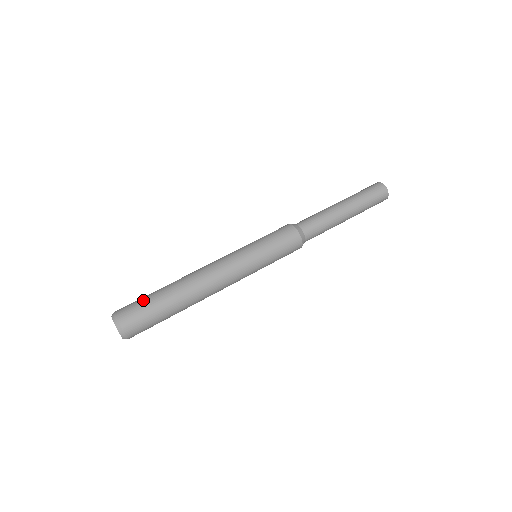
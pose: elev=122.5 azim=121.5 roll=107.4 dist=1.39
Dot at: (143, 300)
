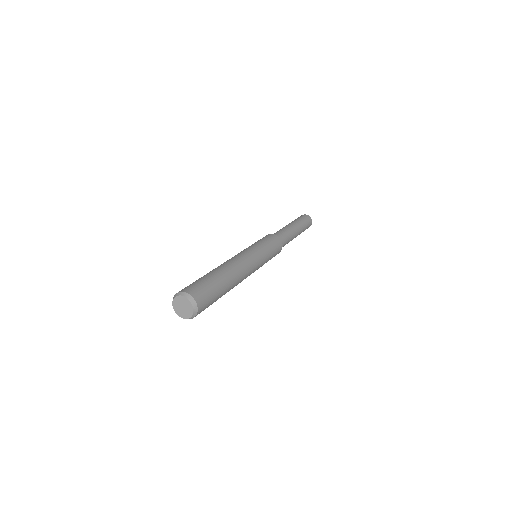
Dot at: occluded
